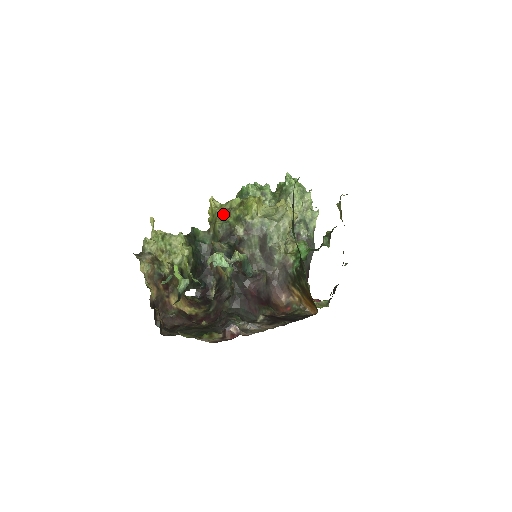
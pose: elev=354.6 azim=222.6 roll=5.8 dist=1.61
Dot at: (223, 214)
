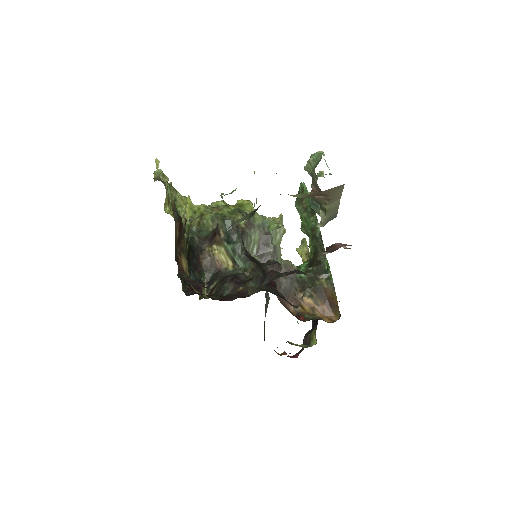
Dot at: (211, 209)
